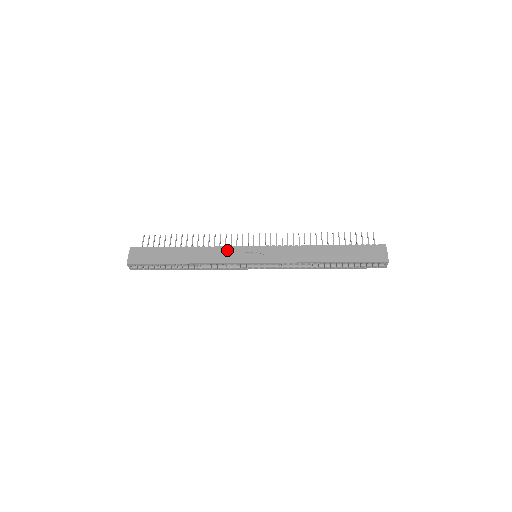
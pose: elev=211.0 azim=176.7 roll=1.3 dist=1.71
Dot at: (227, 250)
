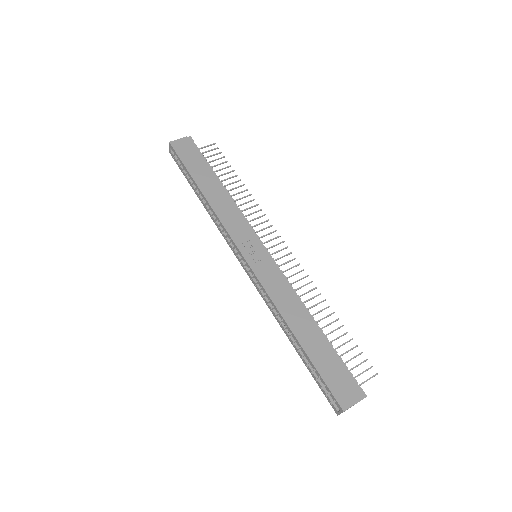
Dot at: (242, 222)
